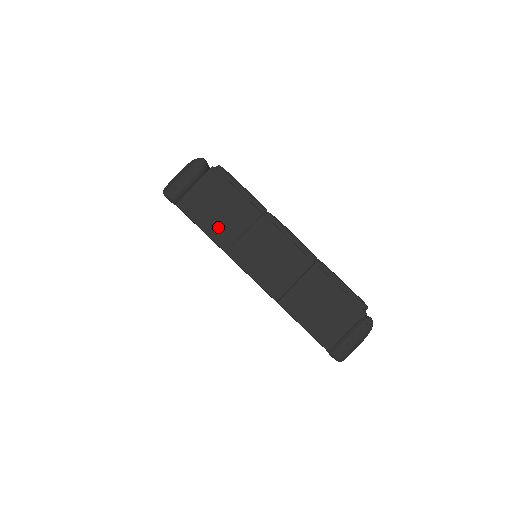
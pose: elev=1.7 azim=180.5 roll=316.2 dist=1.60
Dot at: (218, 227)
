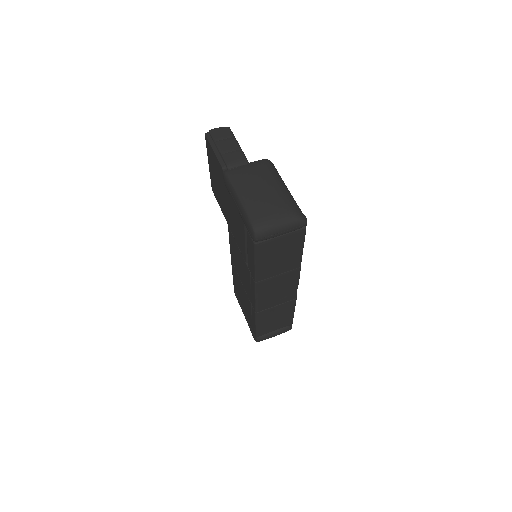
Dot at: (267, 267)
